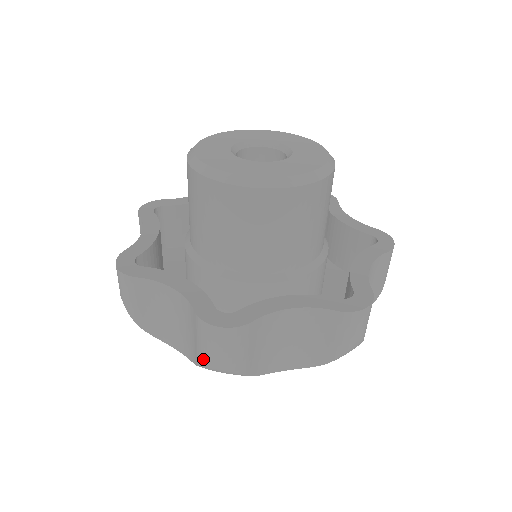
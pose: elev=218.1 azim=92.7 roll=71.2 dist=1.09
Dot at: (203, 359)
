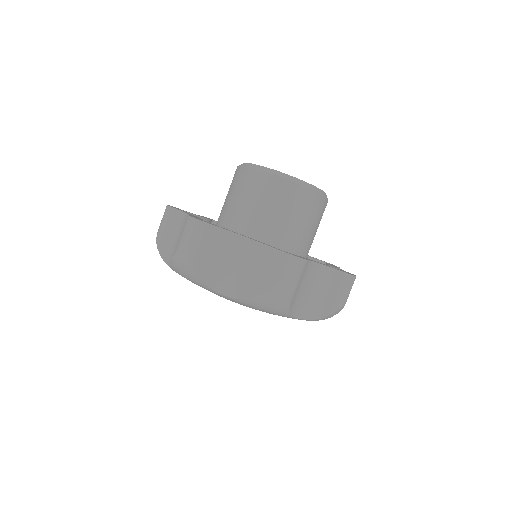
Dot at: (267, 286)
